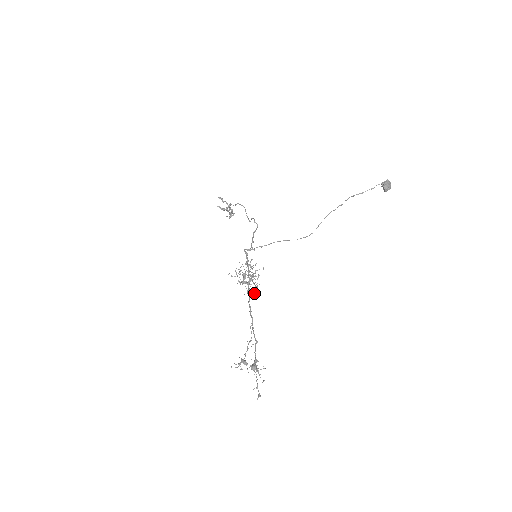
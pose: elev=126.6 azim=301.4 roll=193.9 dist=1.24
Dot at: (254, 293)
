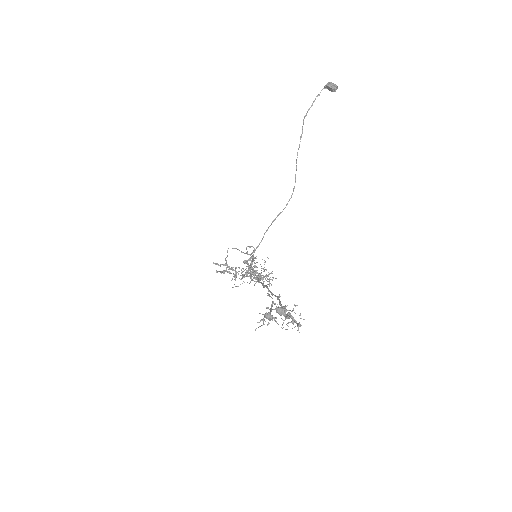
Dot at: (269, 285)
